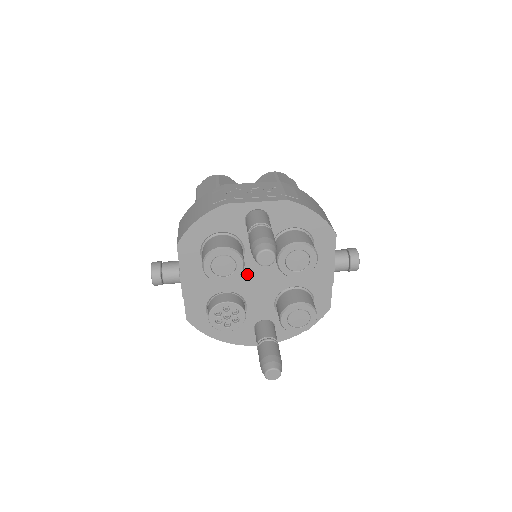
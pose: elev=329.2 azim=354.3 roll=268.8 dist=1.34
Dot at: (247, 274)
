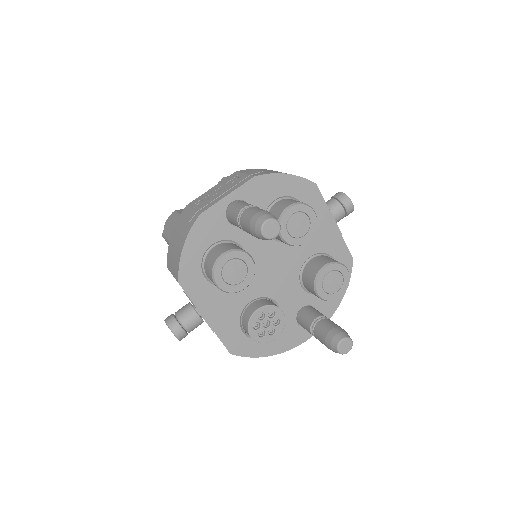
Dot at: (260, 272)
